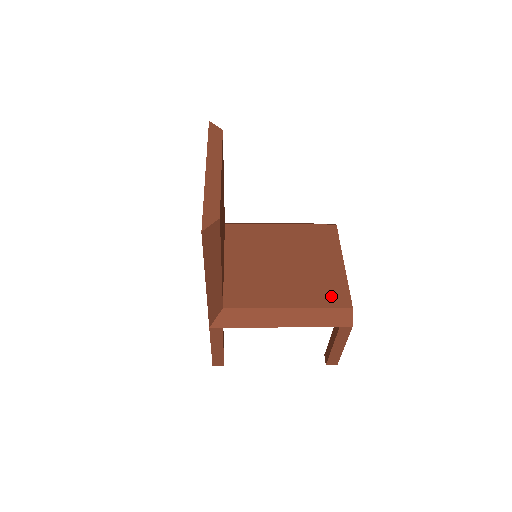
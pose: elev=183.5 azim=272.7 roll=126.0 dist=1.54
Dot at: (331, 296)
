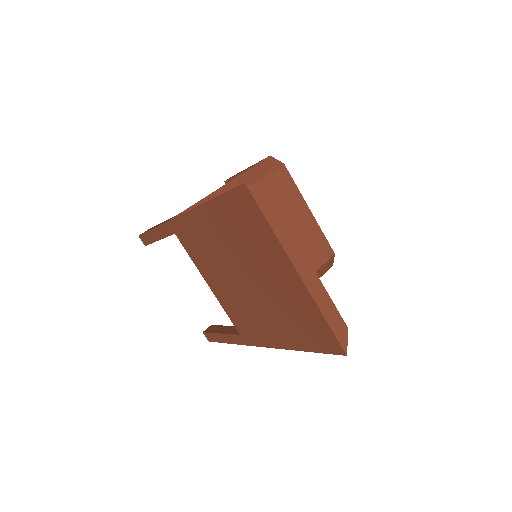
Dot at: (318, 253)
